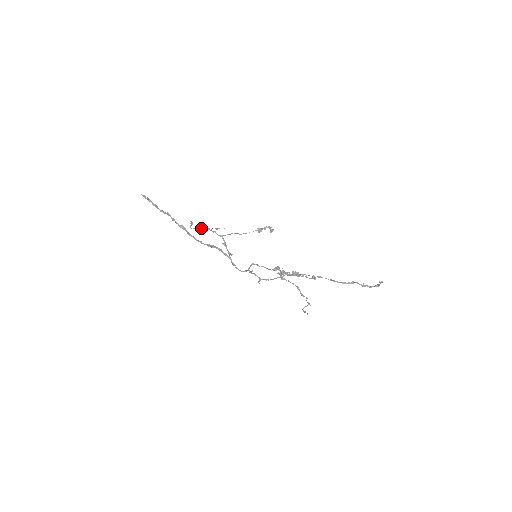
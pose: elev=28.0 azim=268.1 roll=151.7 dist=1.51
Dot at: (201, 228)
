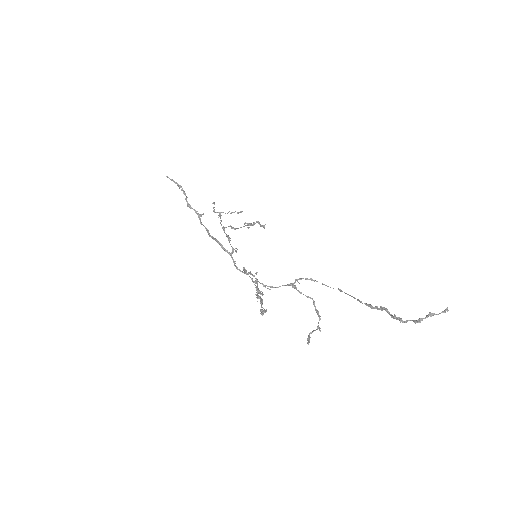
Dot at: (222, 212)
